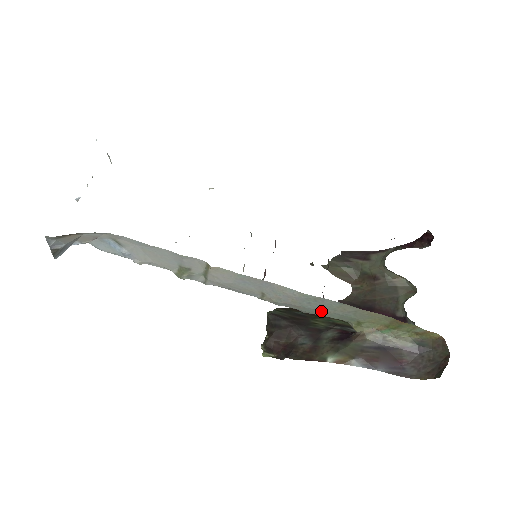
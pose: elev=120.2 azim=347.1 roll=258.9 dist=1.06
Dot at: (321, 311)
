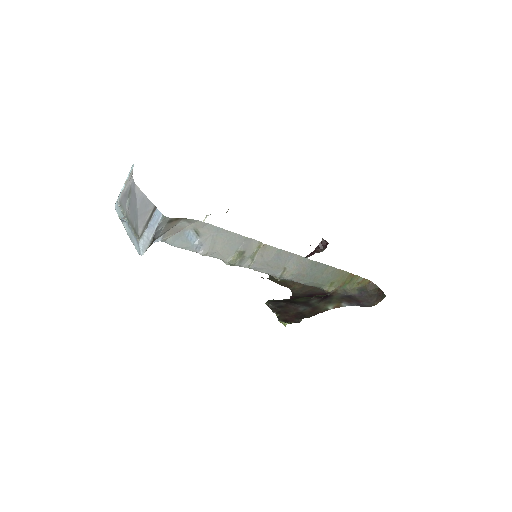
Dot at: (315, 277)
